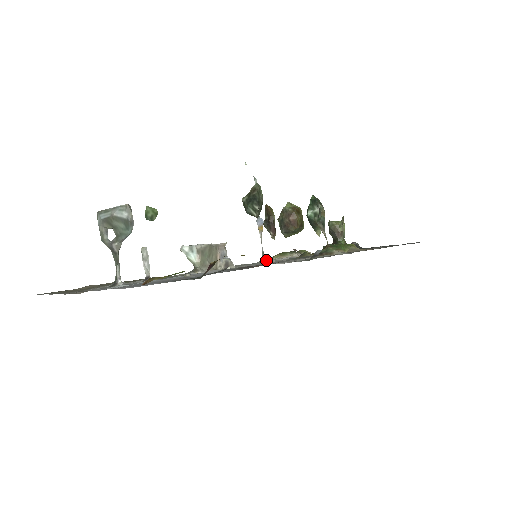
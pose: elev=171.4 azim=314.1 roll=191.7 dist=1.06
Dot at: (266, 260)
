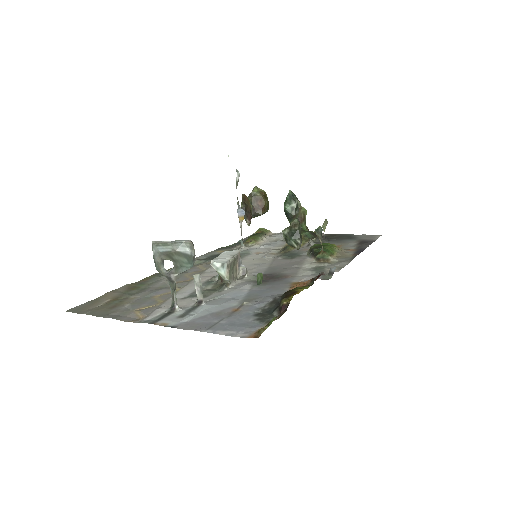
Dot at: (245, 247)
